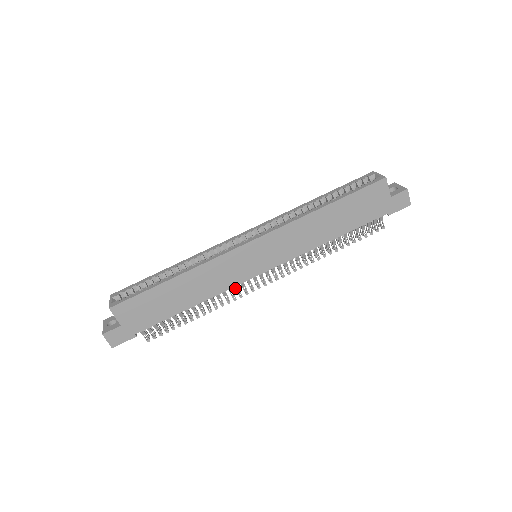
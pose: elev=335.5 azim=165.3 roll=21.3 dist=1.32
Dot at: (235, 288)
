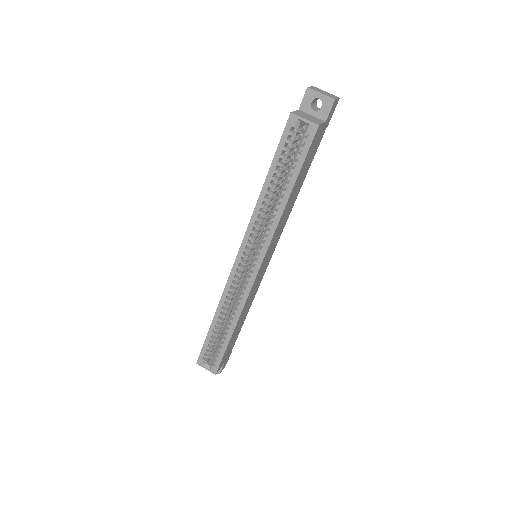
Dot at: occluded
